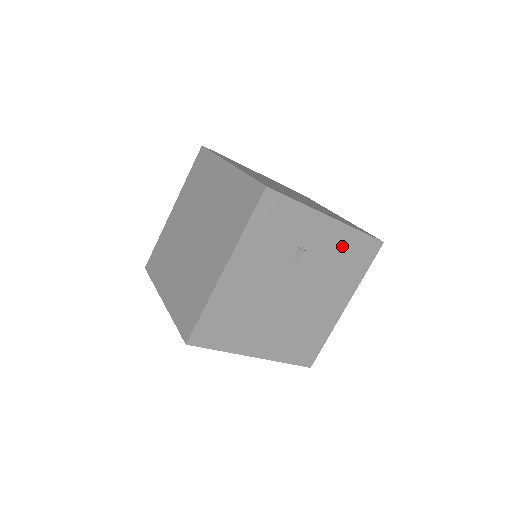
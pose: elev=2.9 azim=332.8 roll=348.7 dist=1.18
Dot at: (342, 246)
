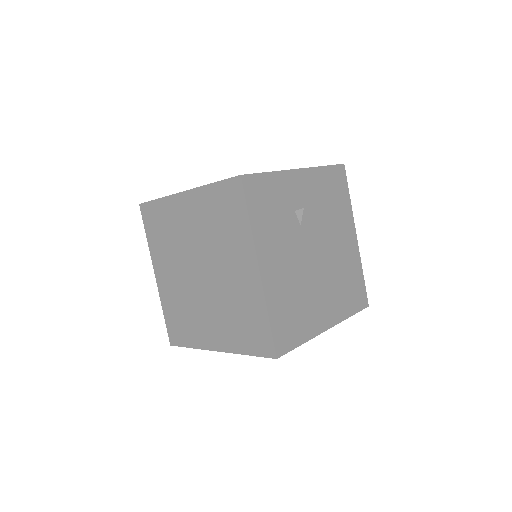
Dot at: (321, 187)
